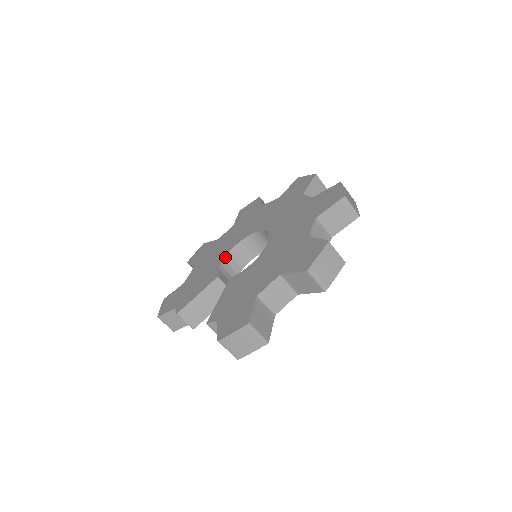
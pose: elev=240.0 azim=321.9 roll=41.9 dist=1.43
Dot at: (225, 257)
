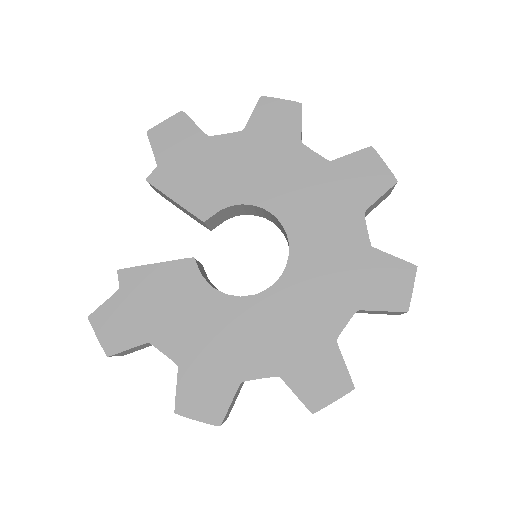
Dot at: (247, 205)
